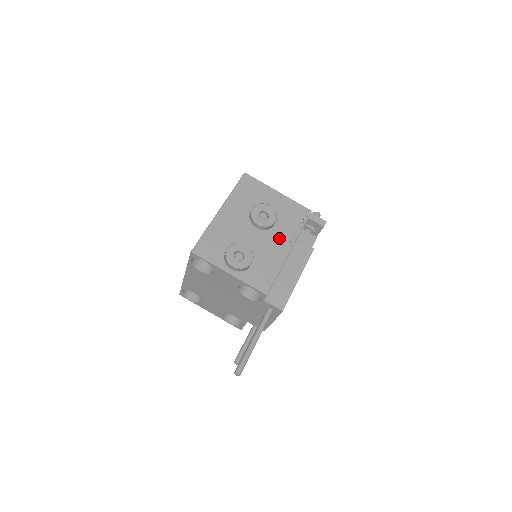
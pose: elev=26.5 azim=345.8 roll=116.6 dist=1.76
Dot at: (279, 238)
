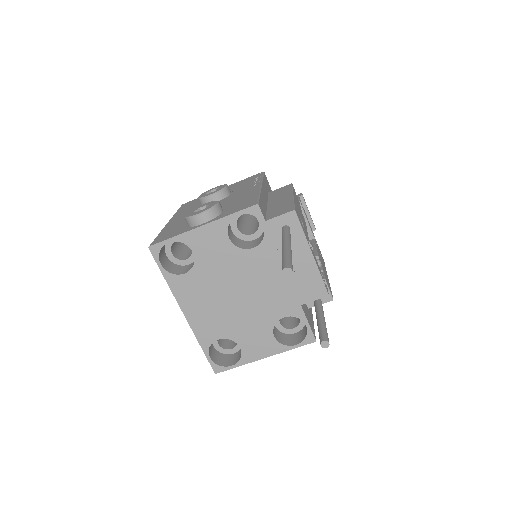
Dot at: (242, 191)
